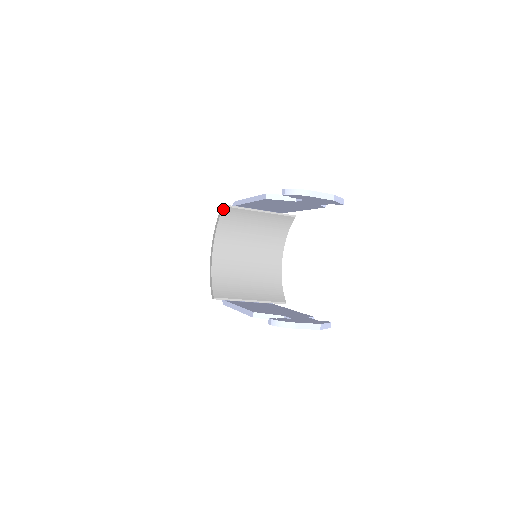
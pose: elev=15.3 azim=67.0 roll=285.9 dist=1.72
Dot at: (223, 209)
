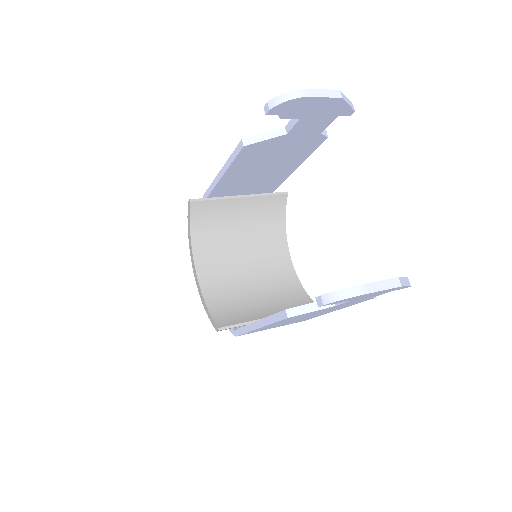
Dot at: (191, 207)
